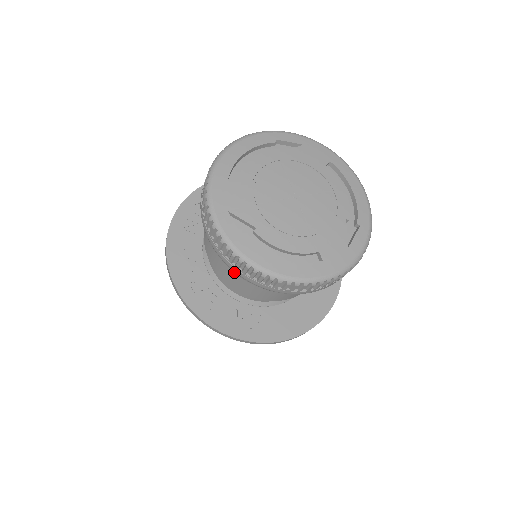
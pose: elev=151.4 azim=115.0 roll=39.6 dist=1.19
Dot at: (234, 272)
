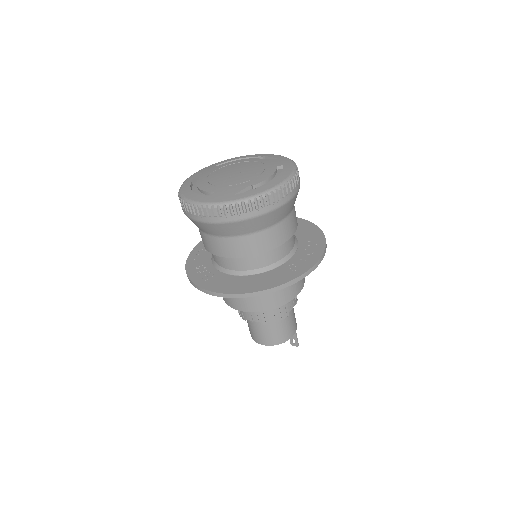
Dot at: occluded
